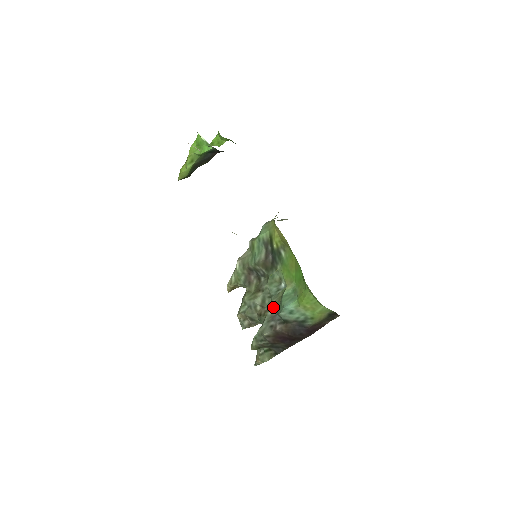
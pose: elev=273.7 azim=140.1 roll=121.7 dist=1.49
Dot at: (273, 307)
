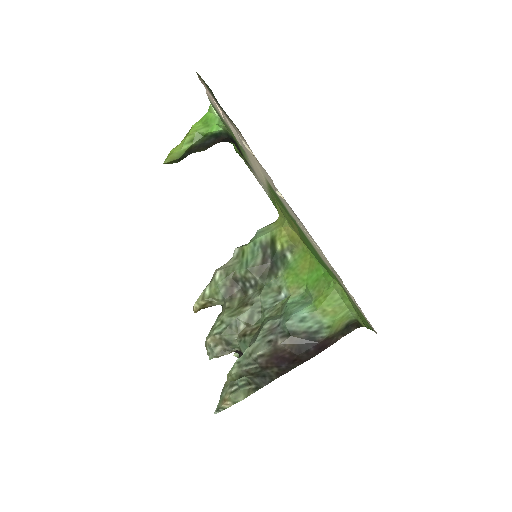
Dot at: (271, 319)
